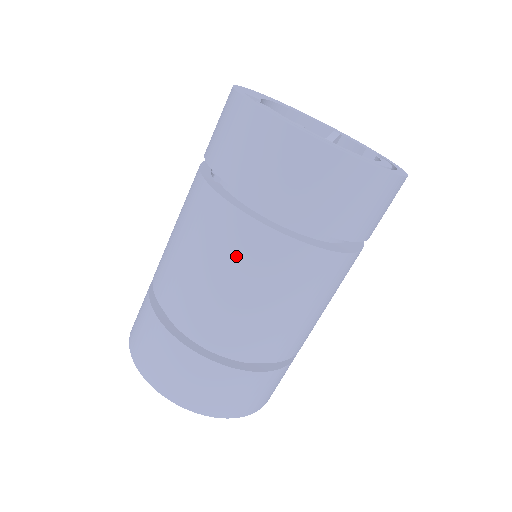
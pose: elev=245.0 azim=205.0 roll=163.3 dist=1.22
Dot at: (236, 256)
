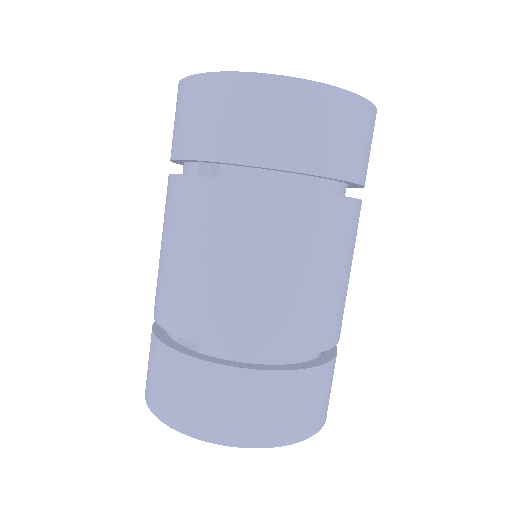
Dot at: (286, 237)
